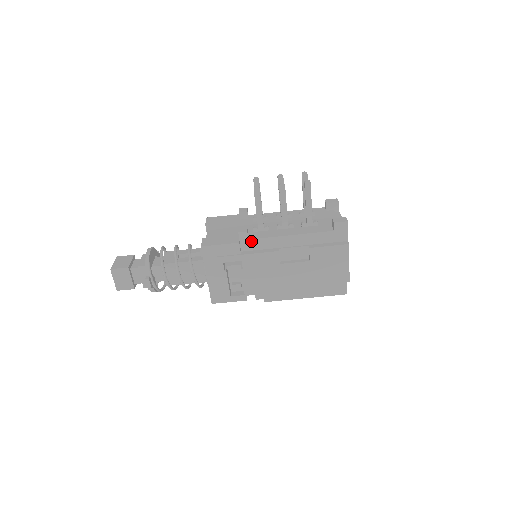
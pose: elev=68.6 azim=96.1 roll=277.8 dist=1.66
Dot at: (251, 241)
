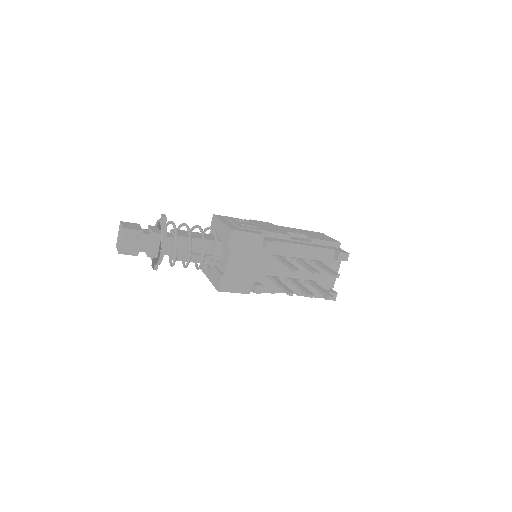
Dot at: occluded
